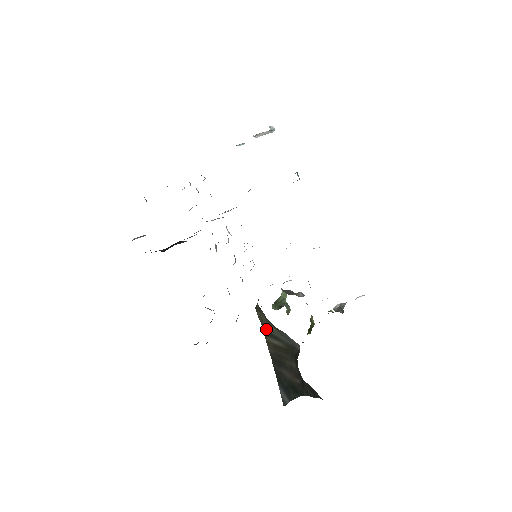
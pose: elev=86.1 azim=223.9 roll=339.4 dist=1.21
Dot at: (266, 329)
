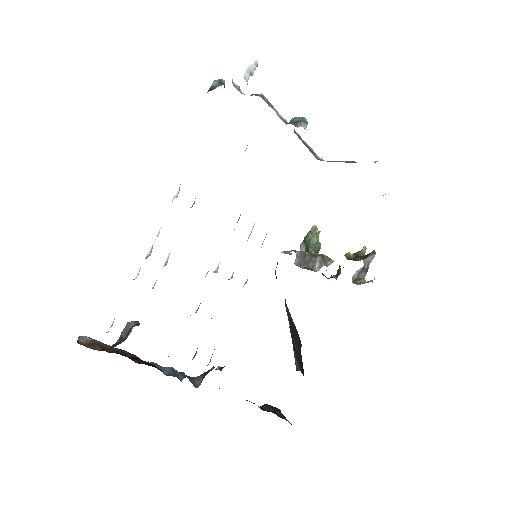
Dot at: occluded
